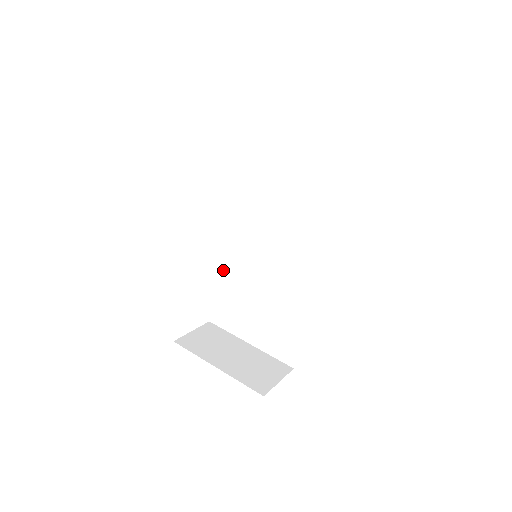
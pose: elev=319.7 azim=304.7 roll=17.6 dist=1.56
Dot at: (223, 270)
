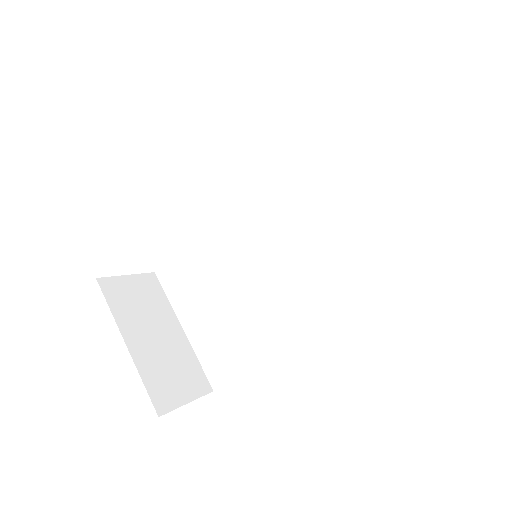
Dot at: (207, 231)
